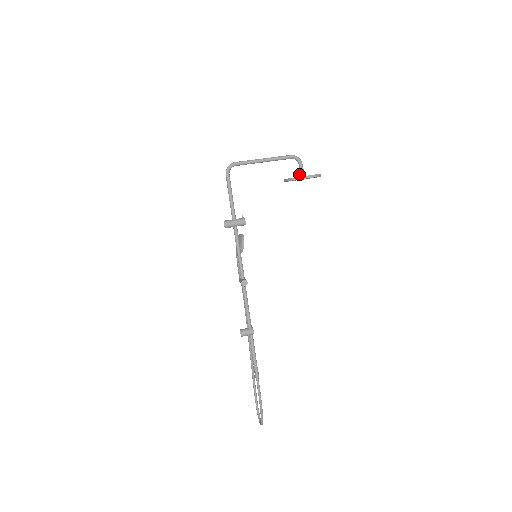
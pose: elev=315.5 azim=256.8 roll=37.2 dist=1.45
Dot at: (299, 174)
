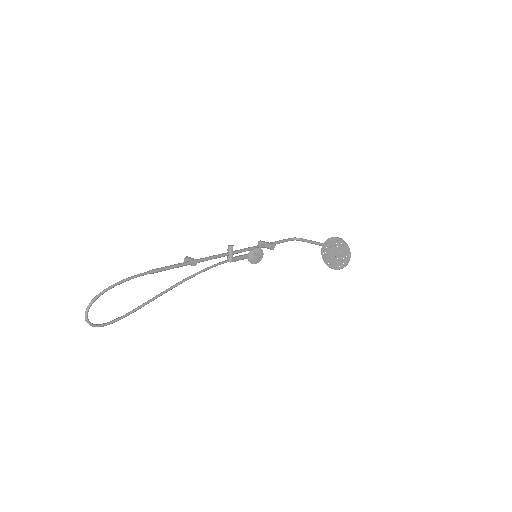
Dot at: occluded
